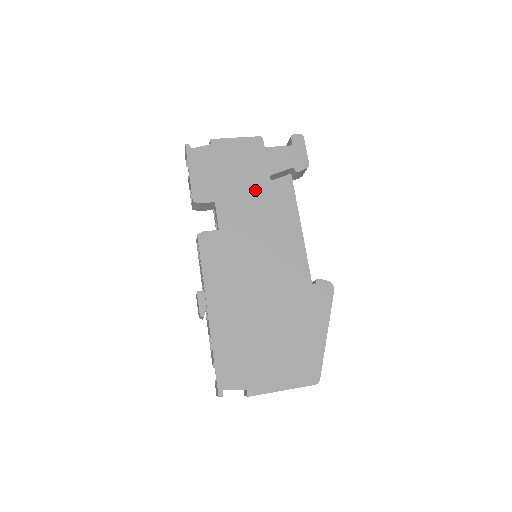
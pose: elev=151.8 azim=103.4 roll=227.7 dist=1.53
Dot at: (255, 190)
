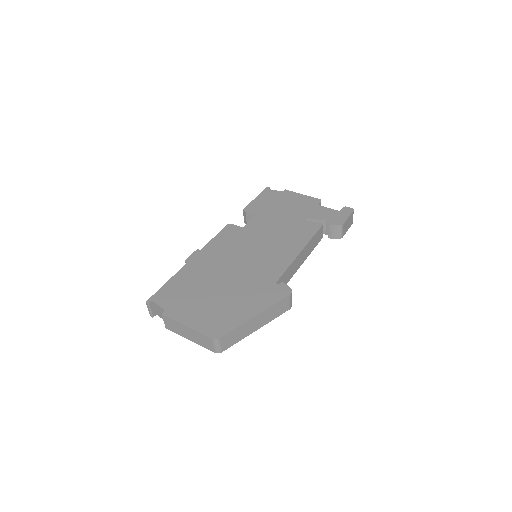
Dot at: (289, 220)
